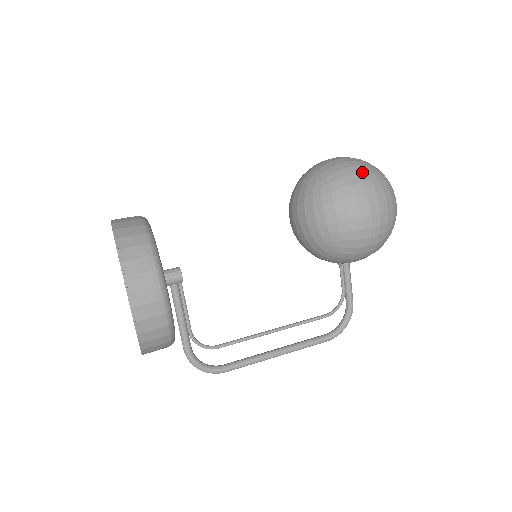
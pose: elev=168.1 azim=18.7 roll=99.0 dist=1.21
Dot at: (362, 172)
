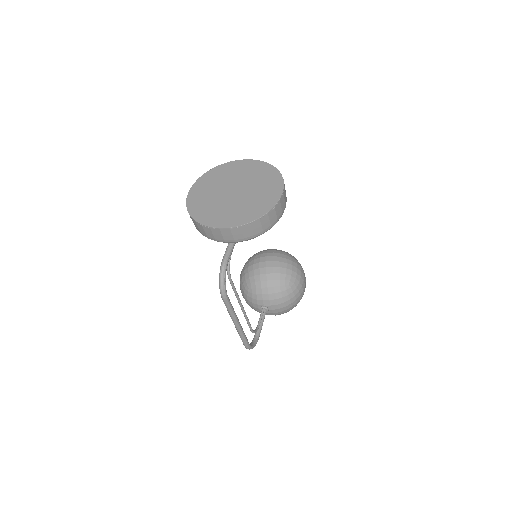
Dot at: occluded
